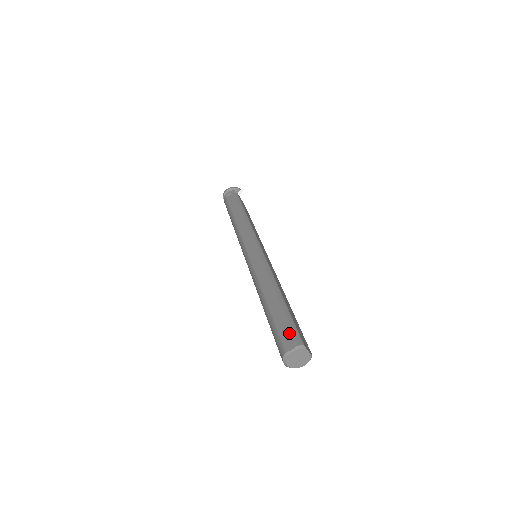
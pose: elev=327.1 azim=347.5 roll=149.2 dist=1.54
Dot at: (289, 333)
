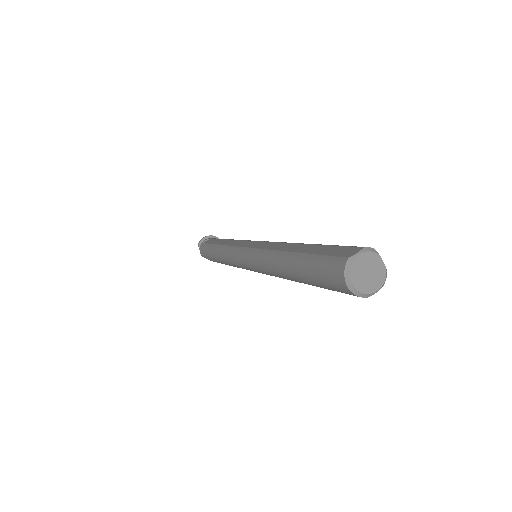
Dot at: (344, 247)
